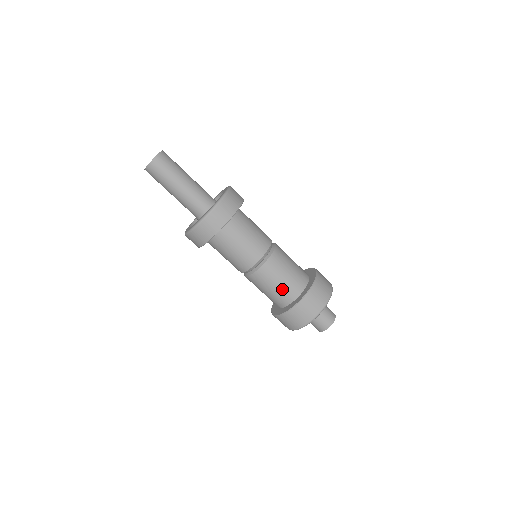
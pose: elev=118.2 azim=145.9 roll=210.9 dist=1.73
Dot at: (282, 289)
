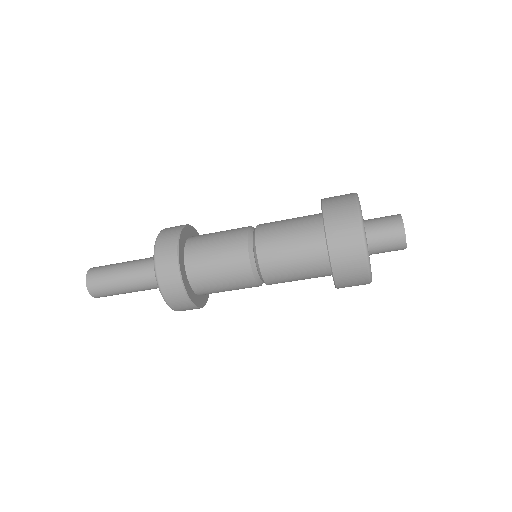
Dot at: (299, 231)
